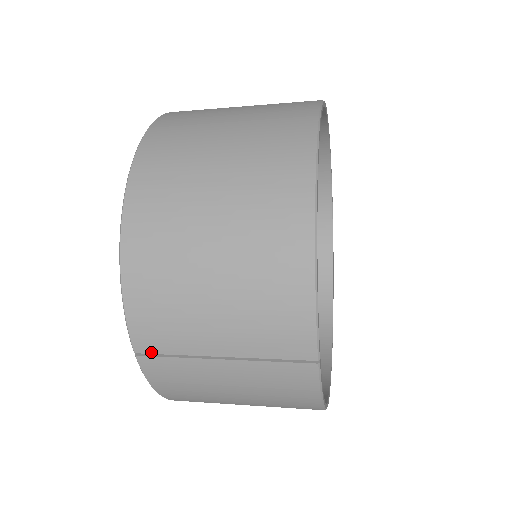
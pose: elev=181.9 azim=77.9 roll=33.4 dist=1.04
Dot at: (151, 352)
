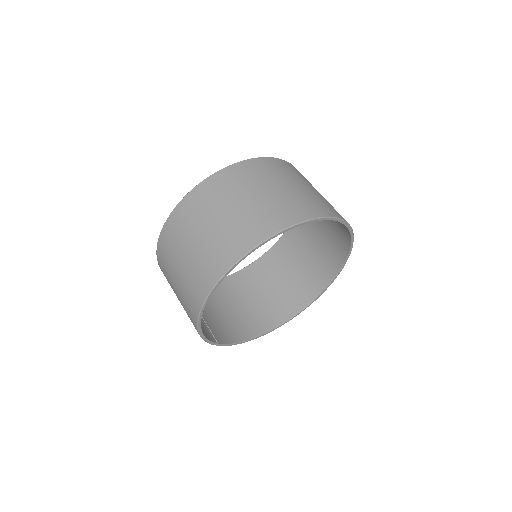
Dot at: occluded
